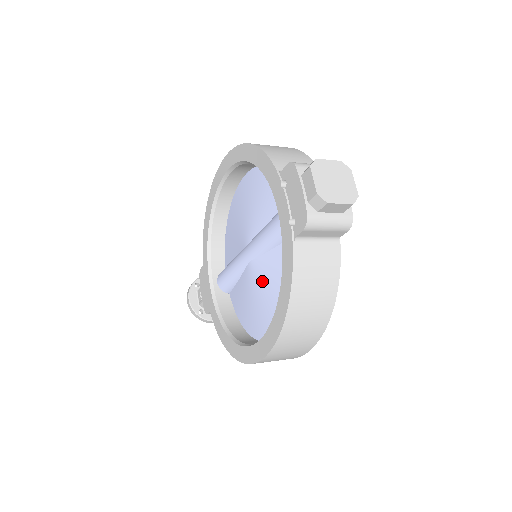
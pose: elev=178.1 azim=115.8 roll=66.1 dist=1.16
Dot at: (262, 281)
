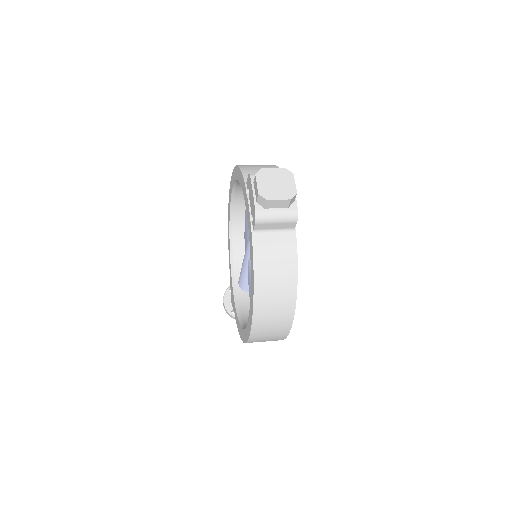
Dot at: occluded
